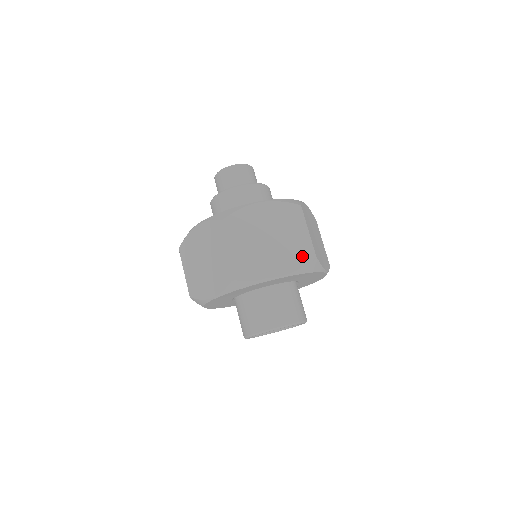
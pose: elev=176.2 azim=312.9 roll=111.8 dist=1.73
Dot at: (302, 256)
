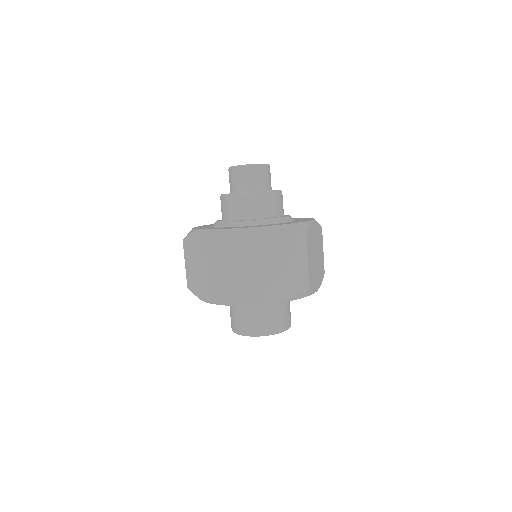
Dot at: (296, 286)
